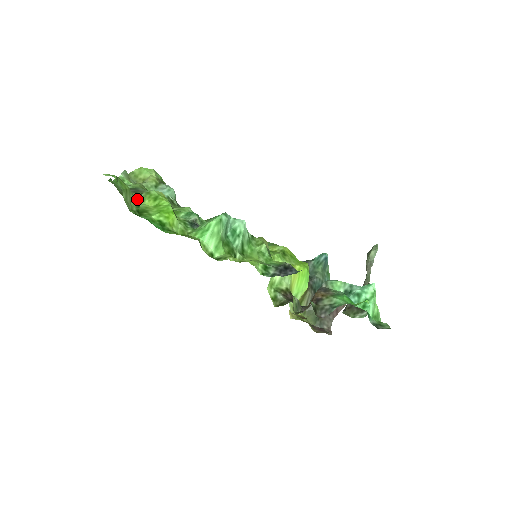
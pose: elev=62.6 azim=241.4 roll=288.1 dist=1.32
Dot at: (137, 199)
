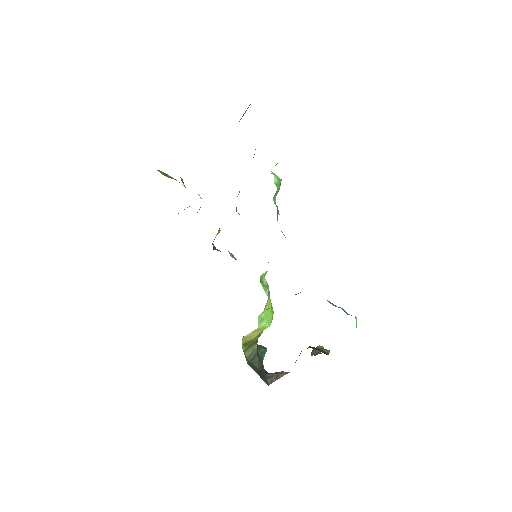
Dot at: occluded
